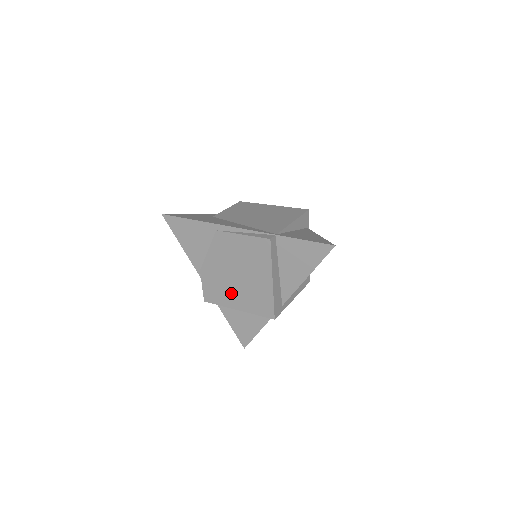
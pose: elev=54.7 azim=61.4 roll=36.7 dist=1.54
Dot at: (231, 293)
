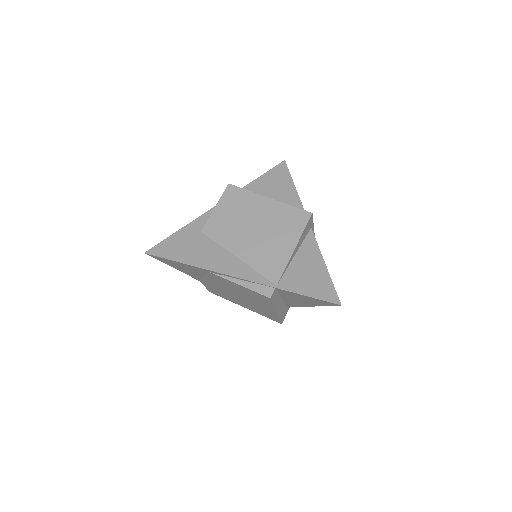
Dot at: (235, 300)
